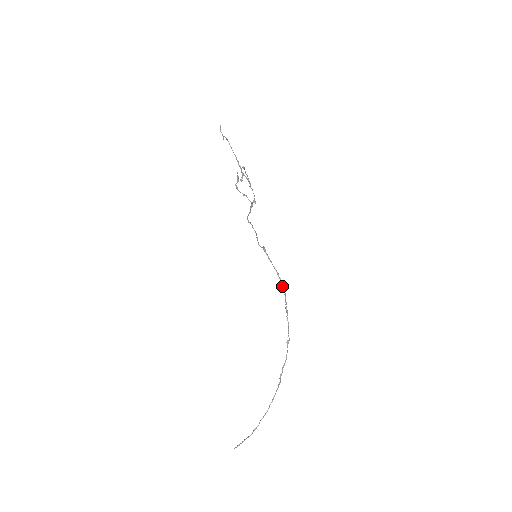
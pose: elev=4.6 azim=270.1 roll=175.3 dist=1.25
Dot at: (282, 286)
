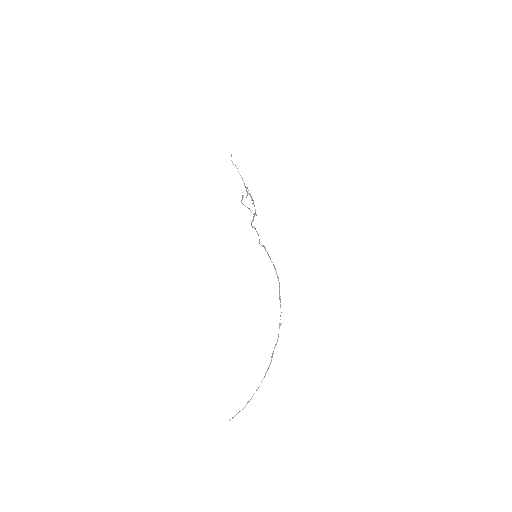
Dot at: (277, 277)
